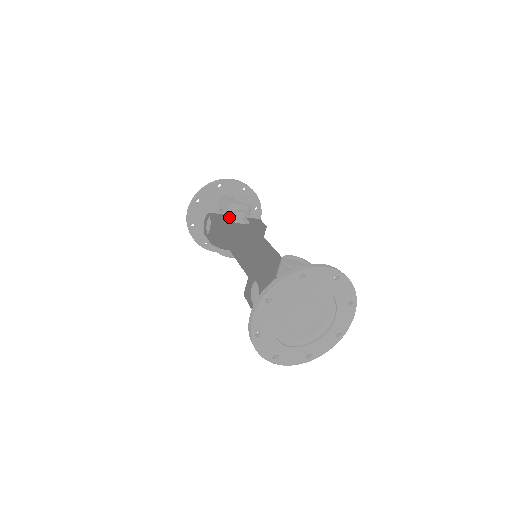
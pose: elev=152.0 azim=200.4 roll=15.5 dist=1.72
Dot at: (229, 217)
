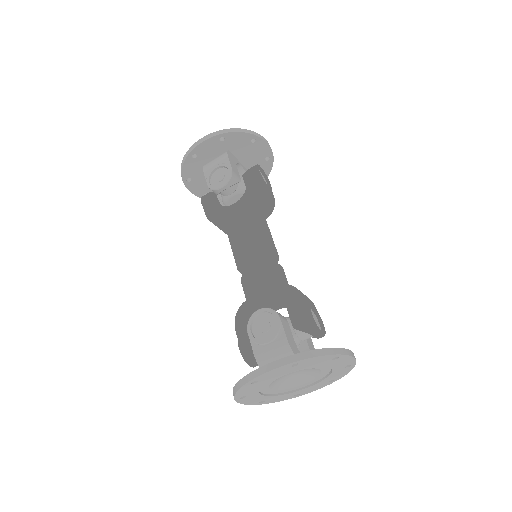
Dot at: occluded
